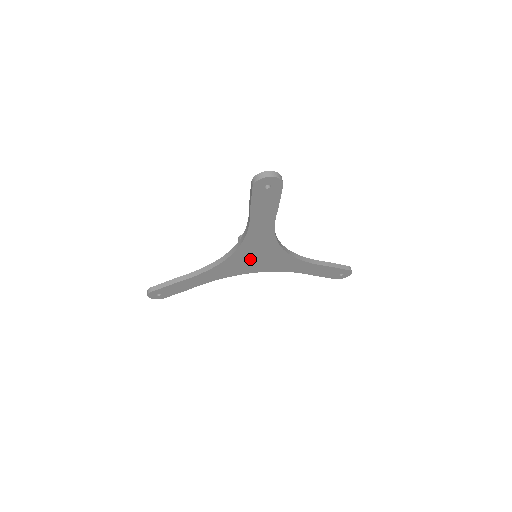
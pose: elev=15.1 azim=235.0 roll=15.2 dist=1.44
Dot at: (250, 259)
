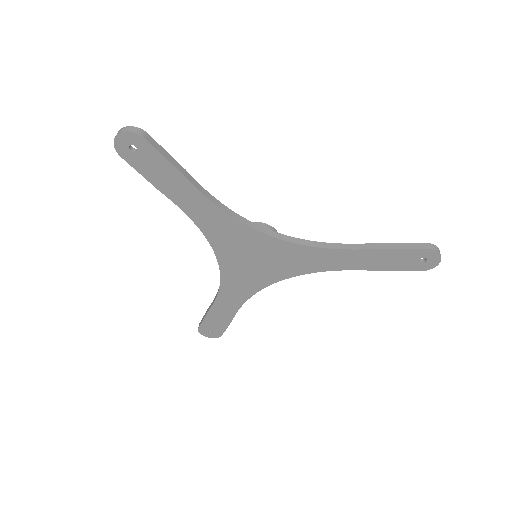
Dot at: (247, 261)
